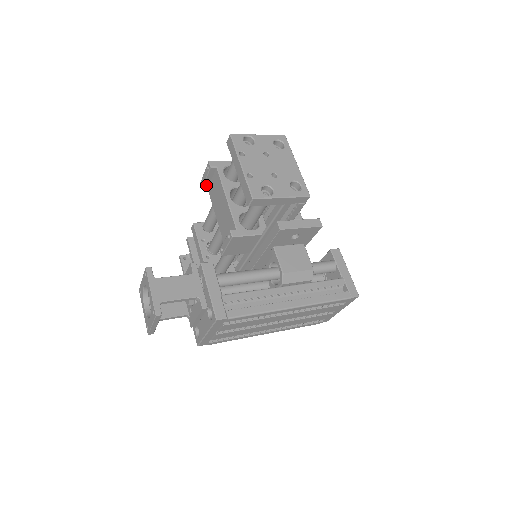
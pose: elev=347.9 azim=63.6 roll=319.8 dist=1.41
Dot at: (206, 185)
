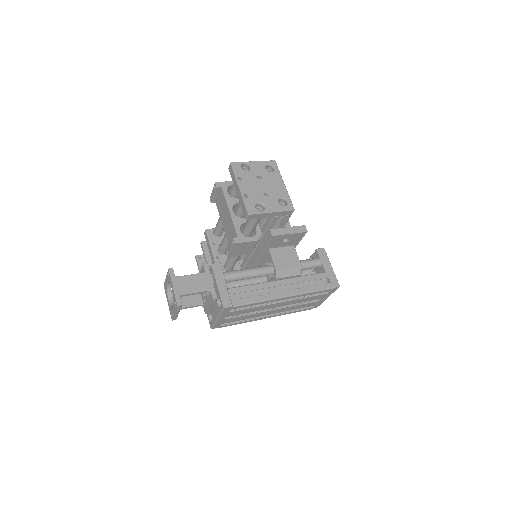
Dot at: (214, 200)
